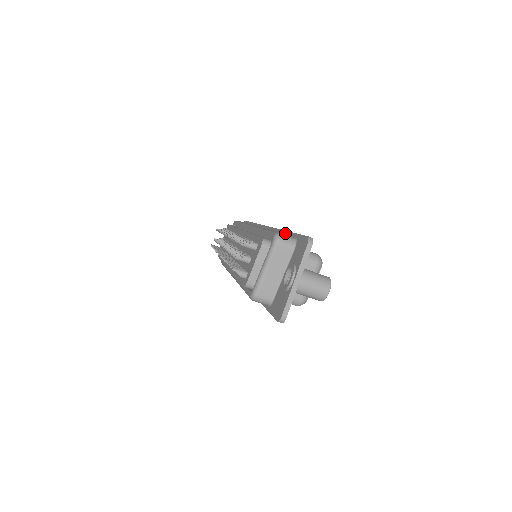
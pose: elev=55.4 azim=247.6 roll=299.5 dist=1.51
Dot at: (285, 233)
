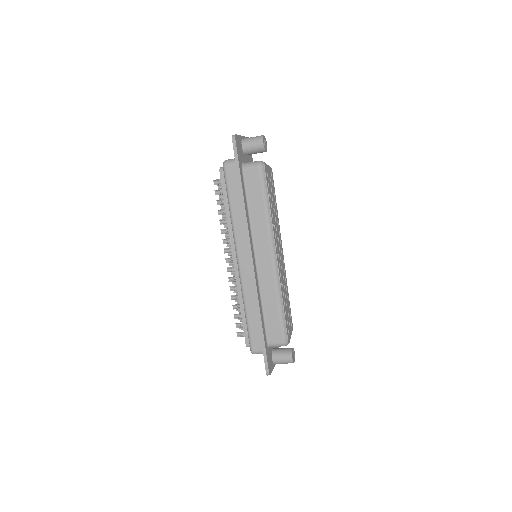
Dot at: (259, 325)
